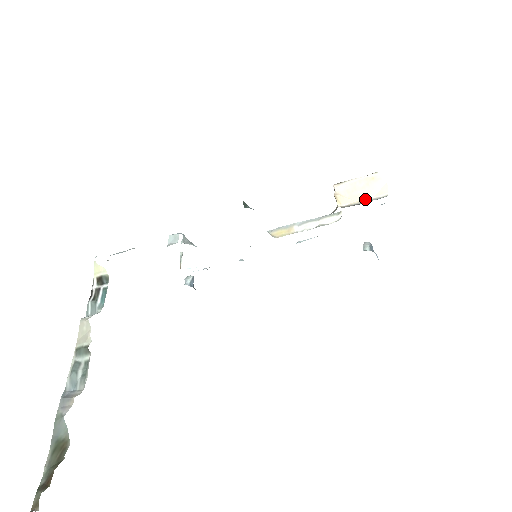
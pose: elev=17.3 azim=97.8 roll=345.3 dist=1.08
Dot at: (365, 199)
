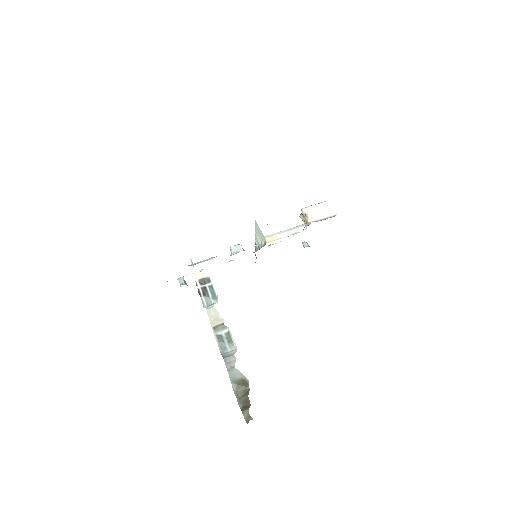
Dot at: (324, 217)
